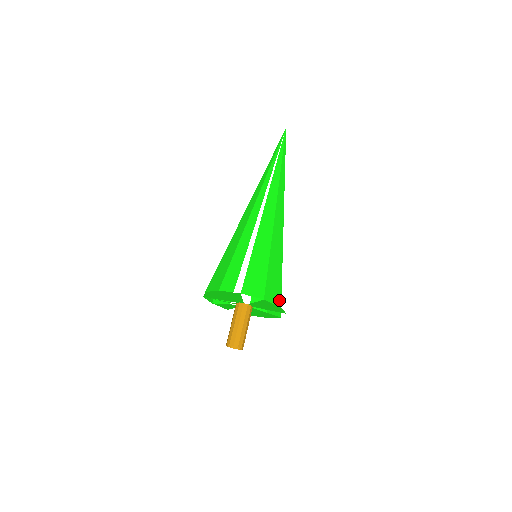
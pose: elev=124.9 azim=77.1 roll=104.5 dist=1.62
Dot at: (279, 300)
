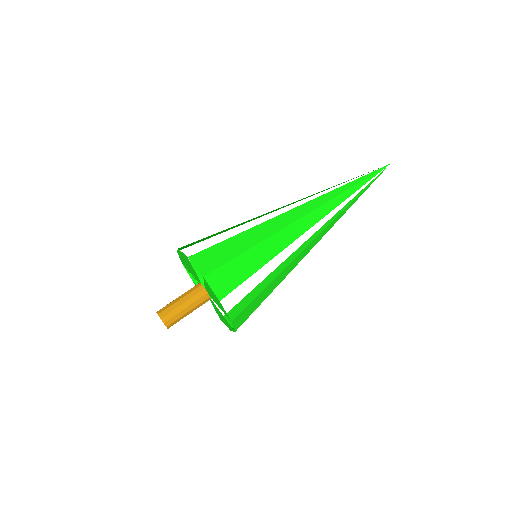
Dot at: (224, 293)
